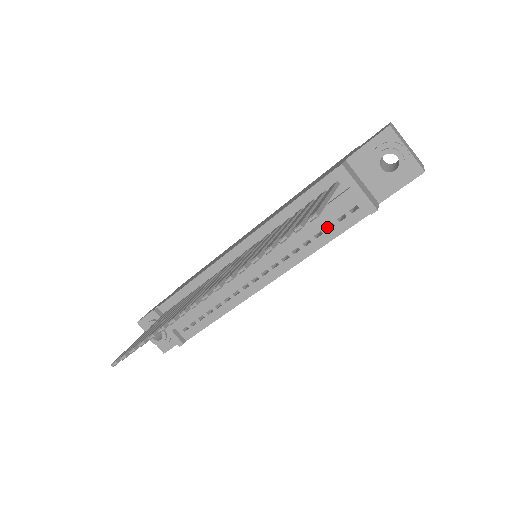
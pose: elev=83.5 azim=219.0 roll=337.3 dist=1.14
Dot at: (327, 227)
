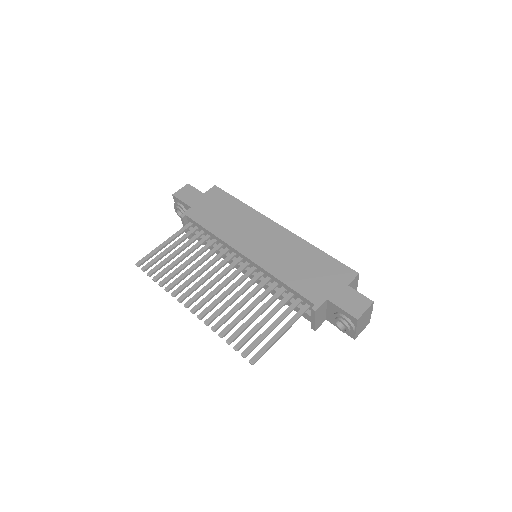
Dot at: occluded
